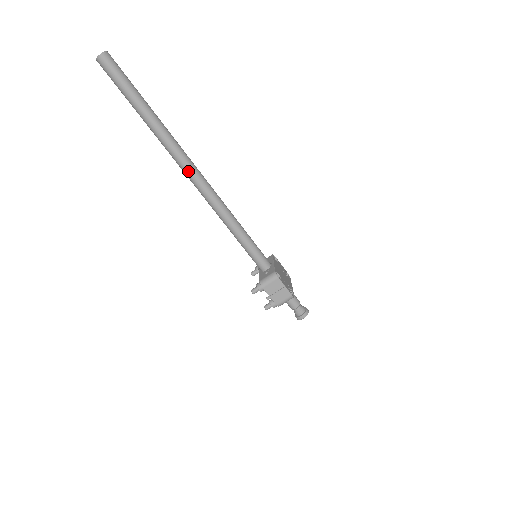
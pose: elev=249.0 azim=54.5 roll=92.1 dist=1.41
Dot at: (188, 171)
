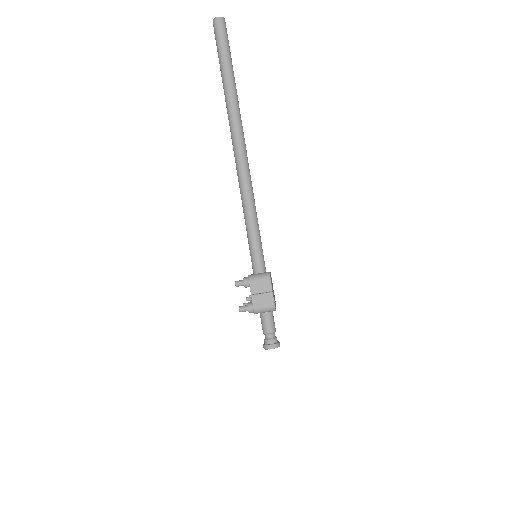
Dot at: (237, 141)
